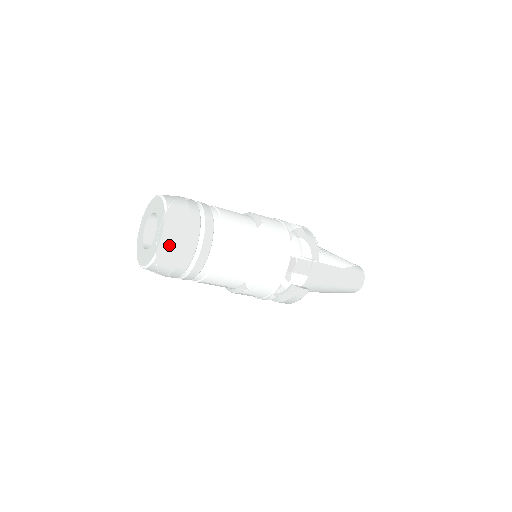
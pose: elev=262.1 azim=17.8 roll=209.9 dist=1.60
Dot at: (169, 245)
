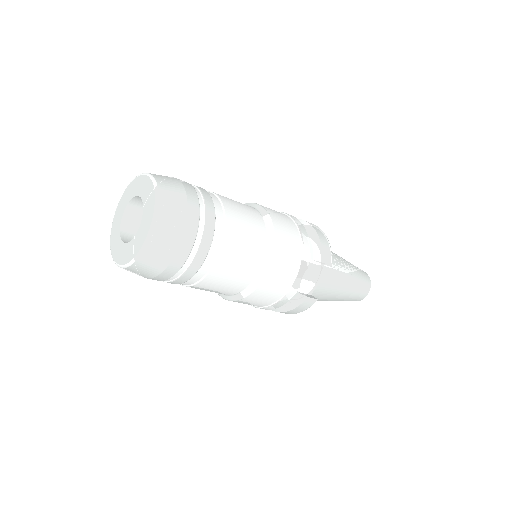
Dot at: (159, 240)
